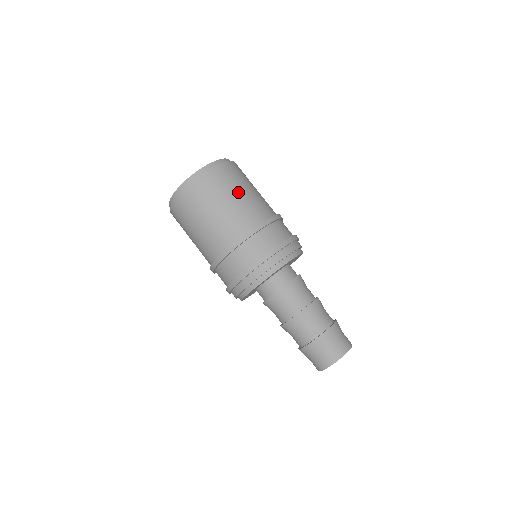
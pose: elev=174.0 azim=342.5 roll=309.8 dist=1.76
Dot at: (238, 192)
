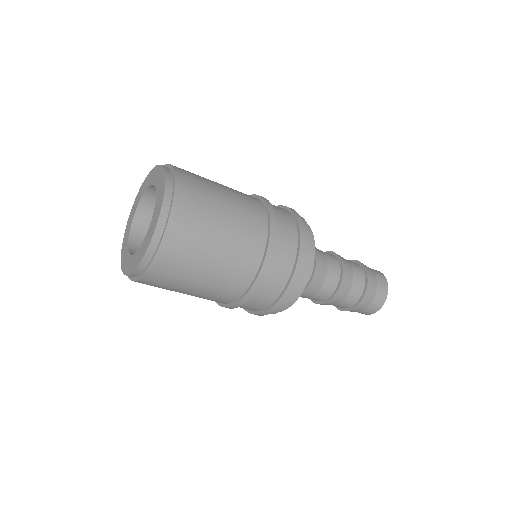
Dot at: (212, 253)
